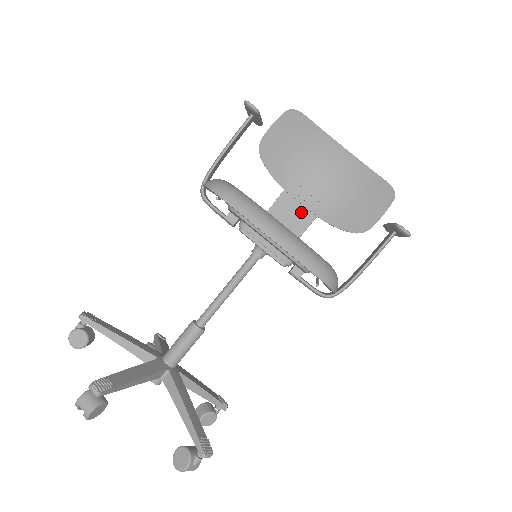
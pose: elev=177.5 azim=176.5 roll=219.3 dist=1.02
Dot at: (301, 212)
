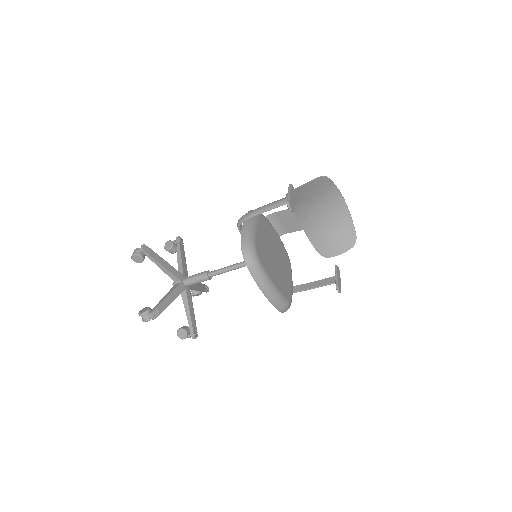
Dot at: (296, 223)
